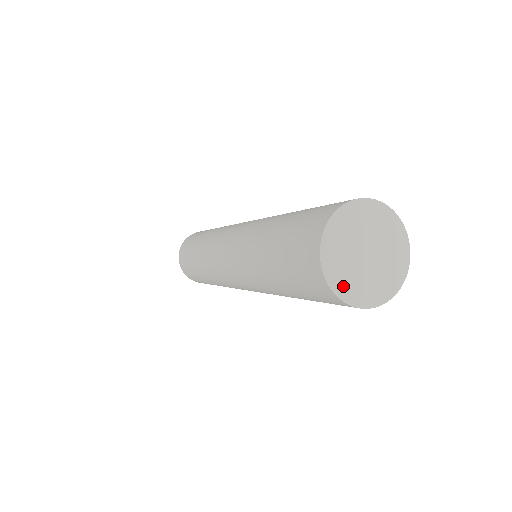
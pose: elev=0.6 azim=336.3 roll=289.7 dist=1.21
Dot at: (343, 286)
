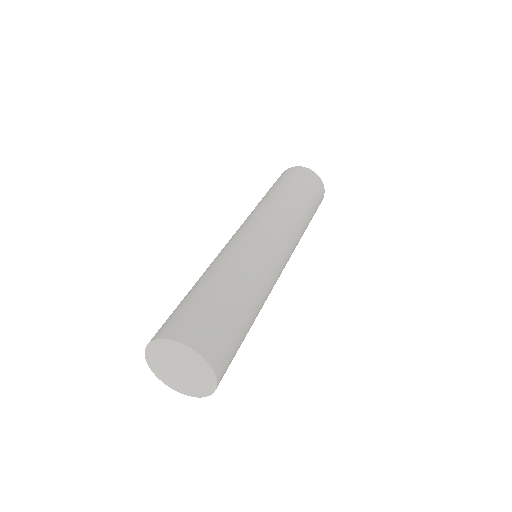
Dot at: (153, 359)
